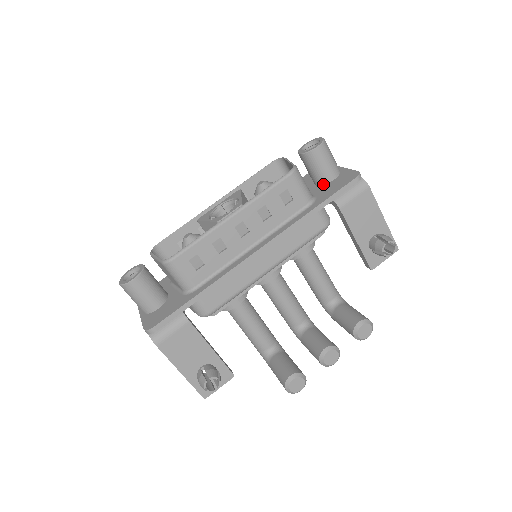
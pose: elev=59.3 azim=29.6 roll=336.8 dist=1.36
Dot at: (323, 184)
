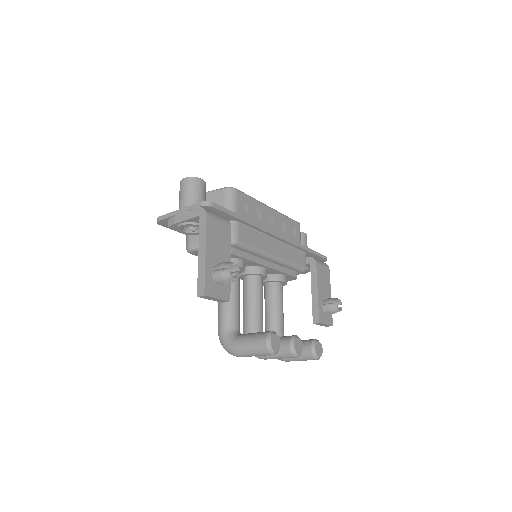
Dot at: occluded
